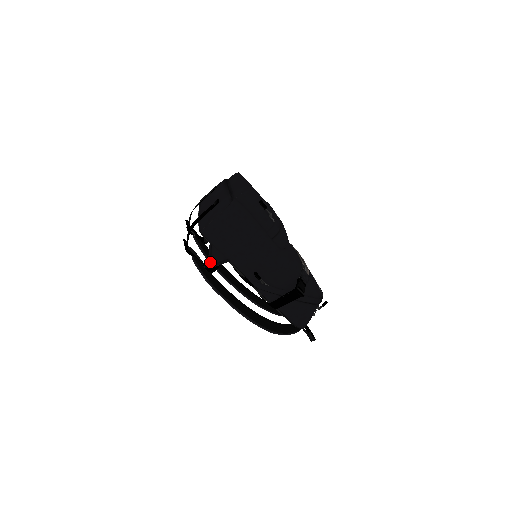
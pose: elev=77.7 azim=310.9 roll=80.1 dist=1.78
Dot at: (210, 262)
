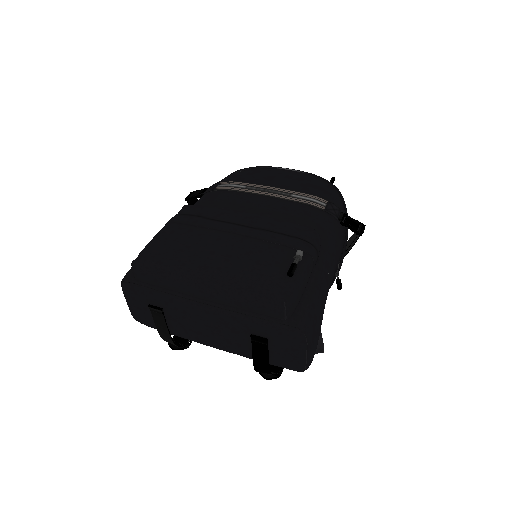
Dot at: (323, 351)
